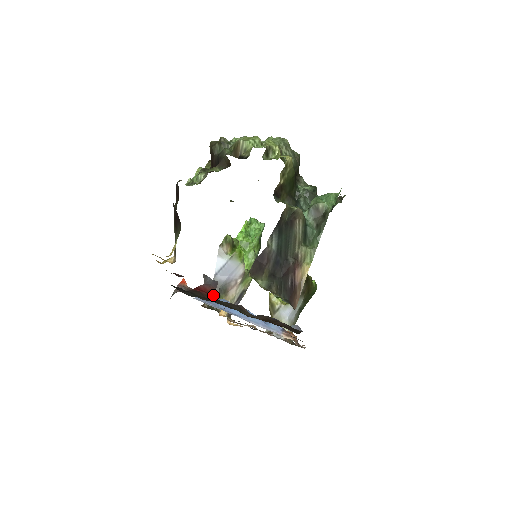
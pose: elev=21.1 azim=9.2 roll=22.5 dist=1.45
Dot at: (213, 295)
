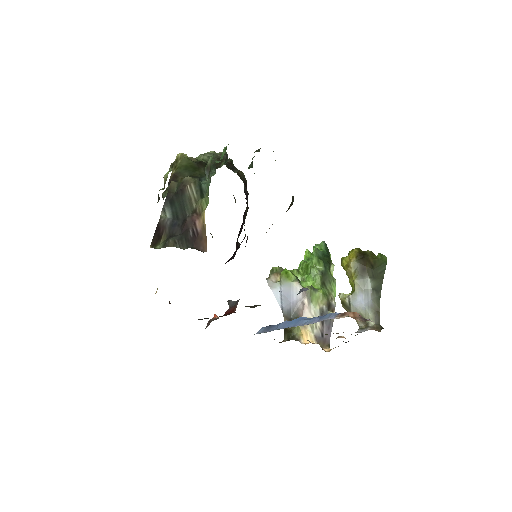
Dot at: (288, 328)
